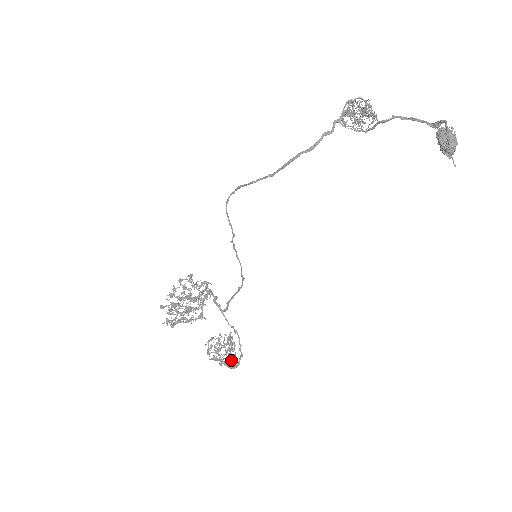
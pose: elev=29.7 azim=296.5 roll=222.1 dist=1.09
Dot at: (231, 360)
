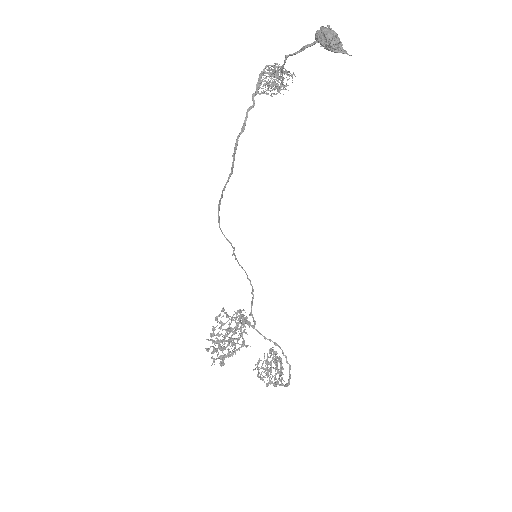
Dot at: (280, 375)
